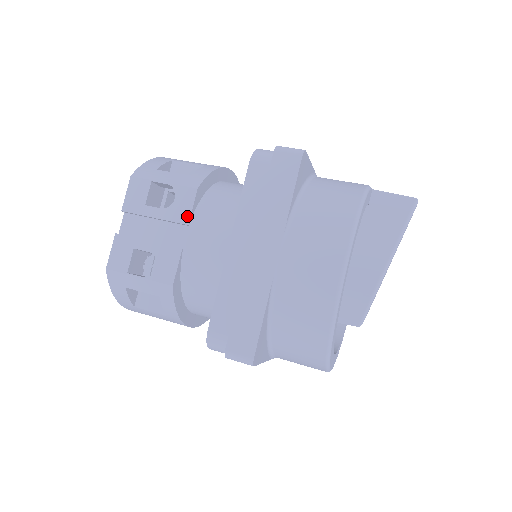
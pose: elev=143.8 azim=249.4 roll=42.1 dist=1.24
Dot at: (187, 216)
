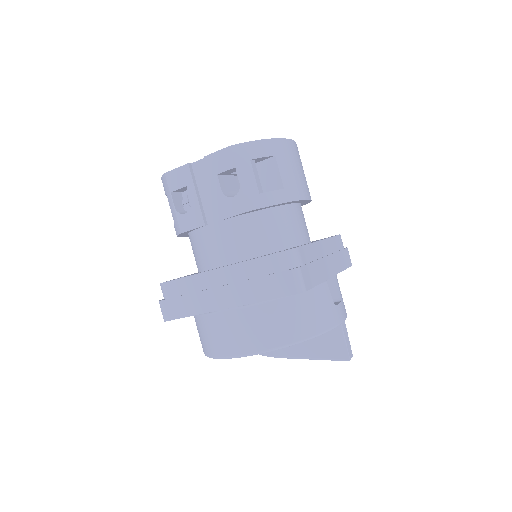
Dot at: (226, 215)
